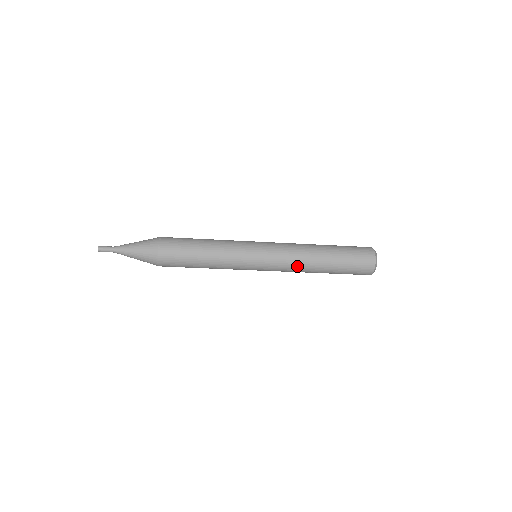
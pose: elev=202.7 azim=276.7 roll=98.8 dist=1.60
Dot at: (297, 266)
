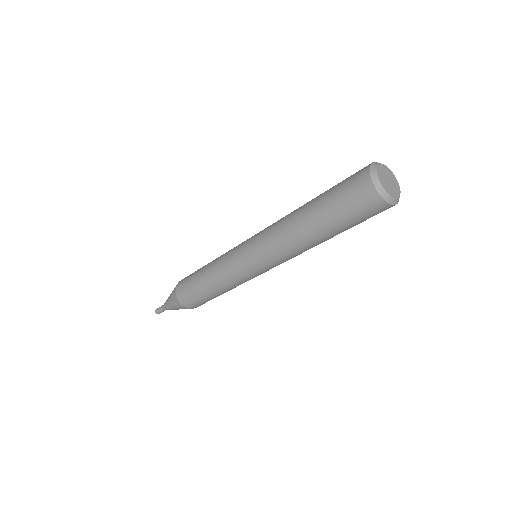
Dot at: (278, 235)
